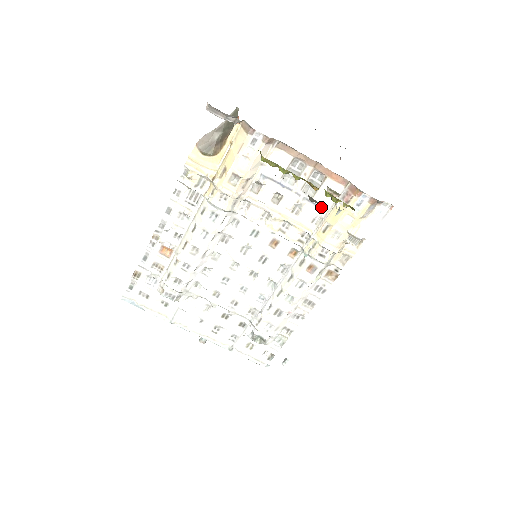
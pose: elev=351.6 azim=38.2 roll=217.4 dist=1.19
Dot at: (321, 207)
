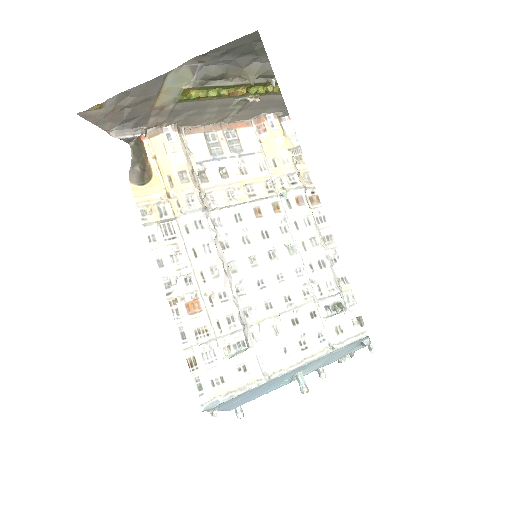
Dot at: (255, 153)
